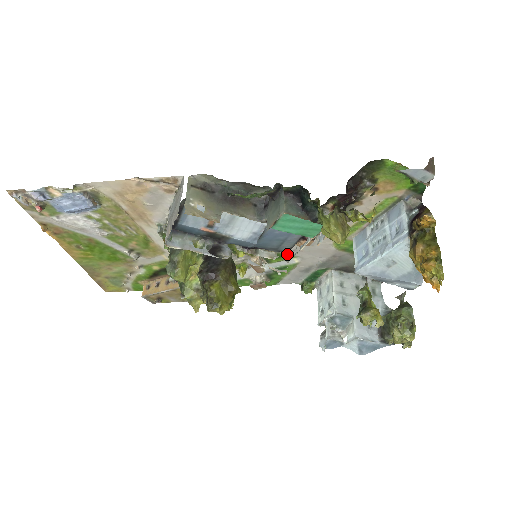
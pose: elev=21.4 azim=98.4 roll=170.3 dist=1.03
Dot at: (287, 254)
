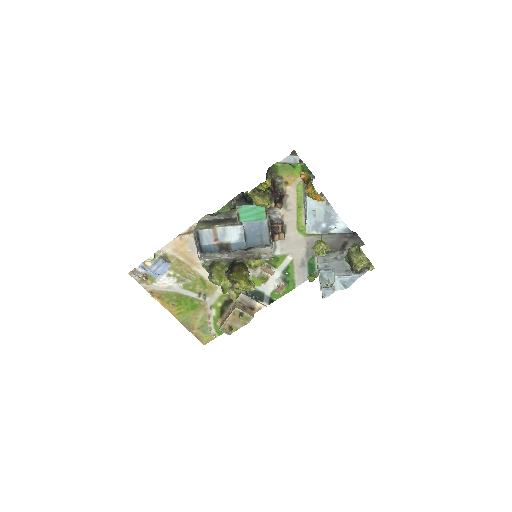
Dot at: (271, 246)
